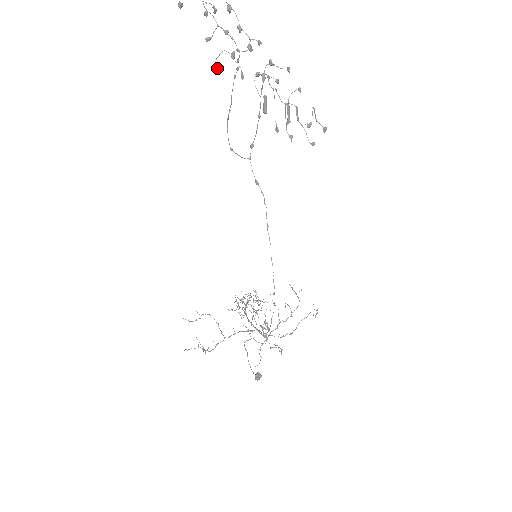
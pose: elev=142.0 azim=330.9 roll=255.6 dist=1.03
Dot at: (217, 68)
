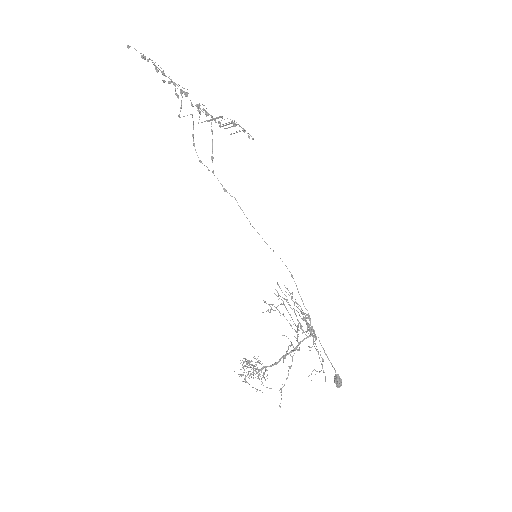
Dot at: (178, 96)
